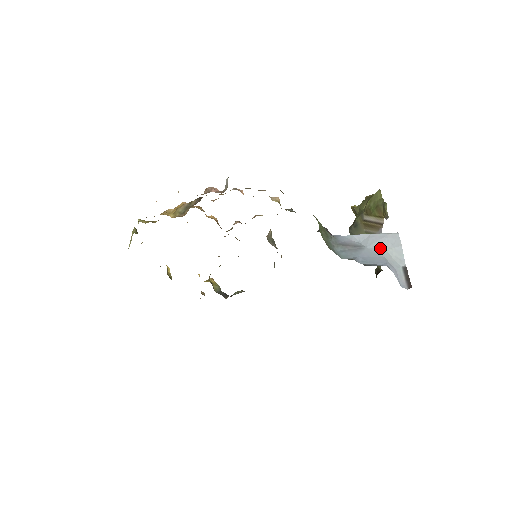
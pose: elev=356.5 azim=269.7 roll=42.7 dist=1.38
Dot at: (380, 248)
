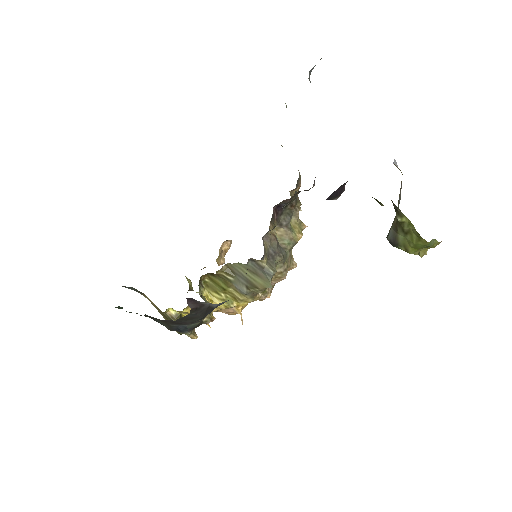
Dot at: occluded
